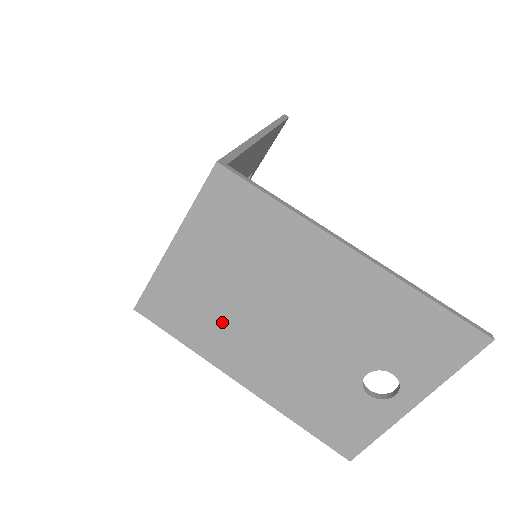
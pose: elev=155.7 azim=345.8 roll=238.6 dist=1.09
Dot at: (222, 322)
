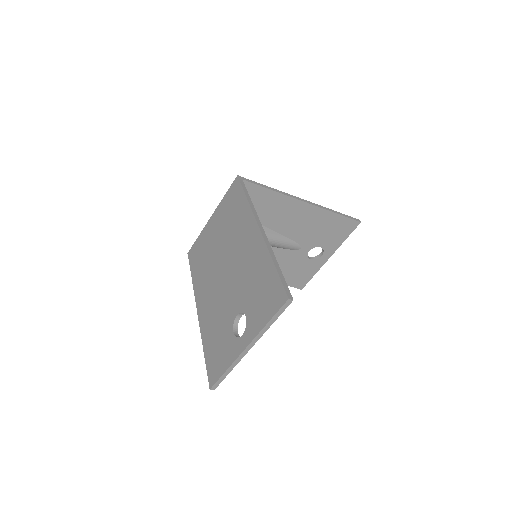
Dot at: (207, 266)
